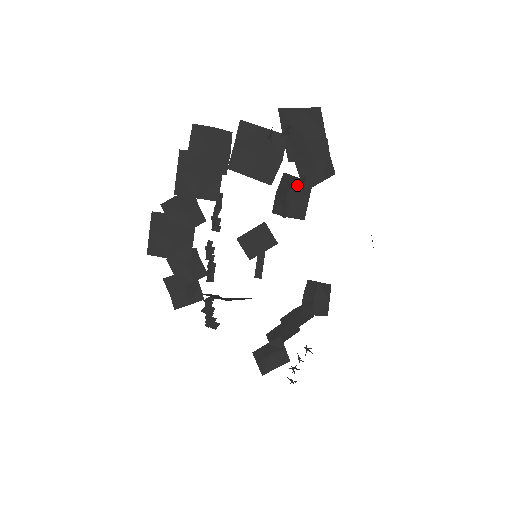
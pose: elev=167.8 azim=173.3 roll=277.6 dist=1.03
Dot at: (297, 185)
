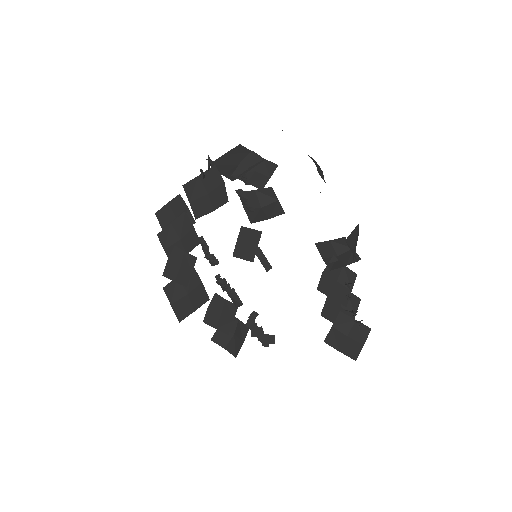
Dot at: (259, 196)
